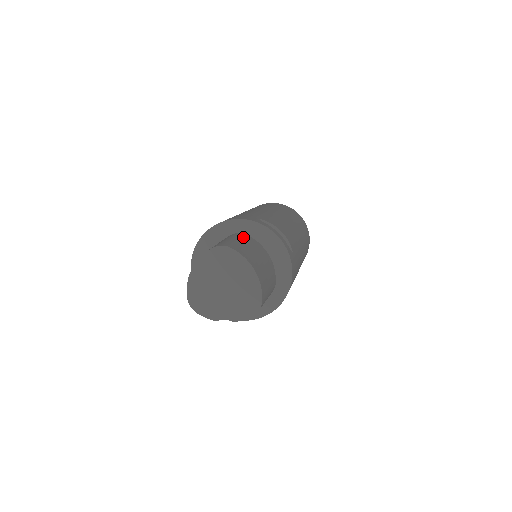
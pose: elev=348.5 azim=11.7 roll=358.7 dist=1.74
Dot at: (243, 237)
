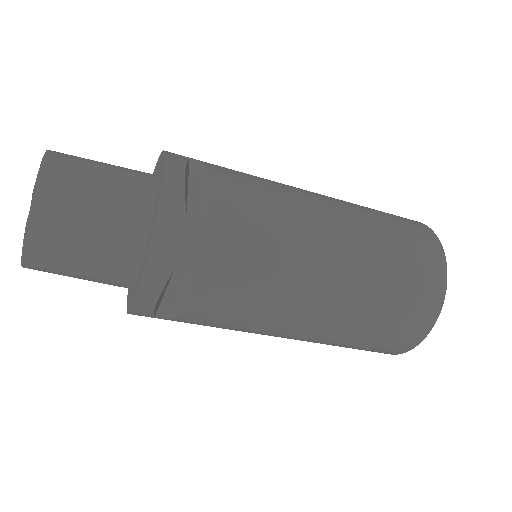
Dot at: occluded
